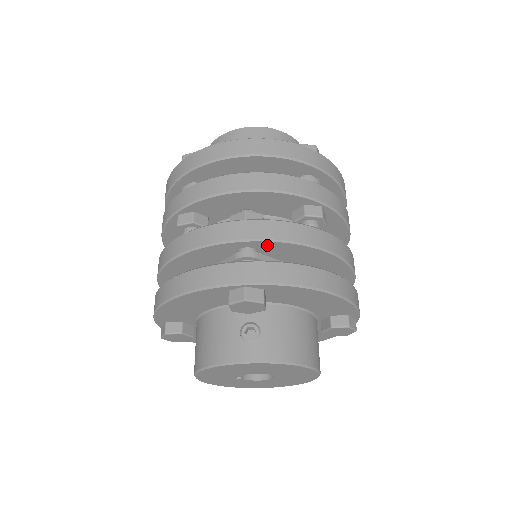
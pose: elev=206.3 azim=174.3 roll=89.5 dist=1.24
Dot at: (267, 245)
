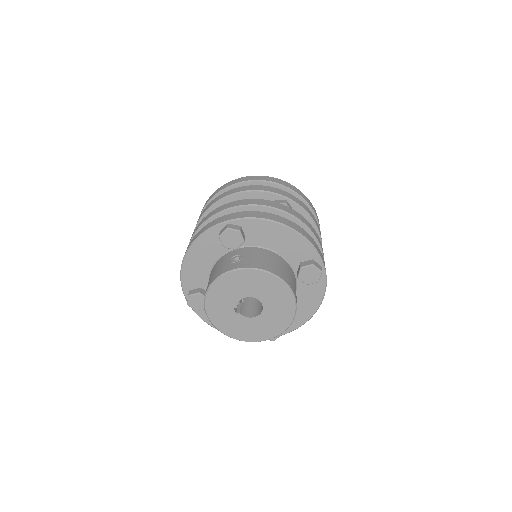
Dot at: occluded
